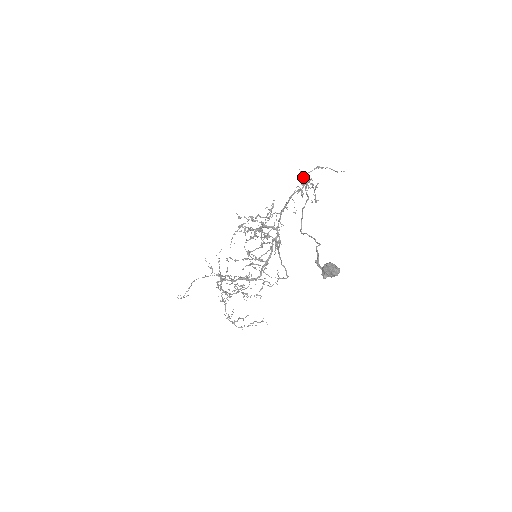
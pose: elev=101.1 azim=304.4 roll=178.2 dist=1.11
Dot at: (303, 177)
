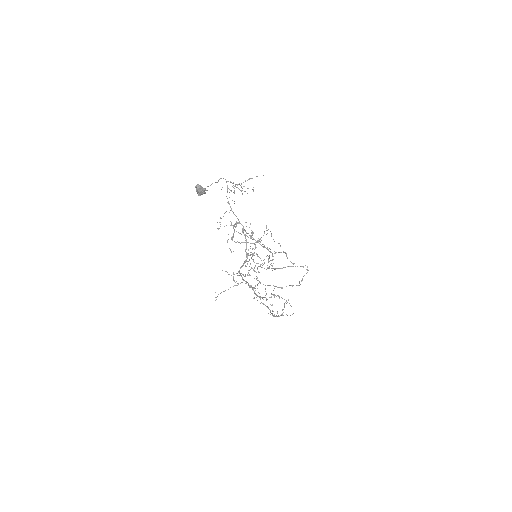
Dot at: occluded
